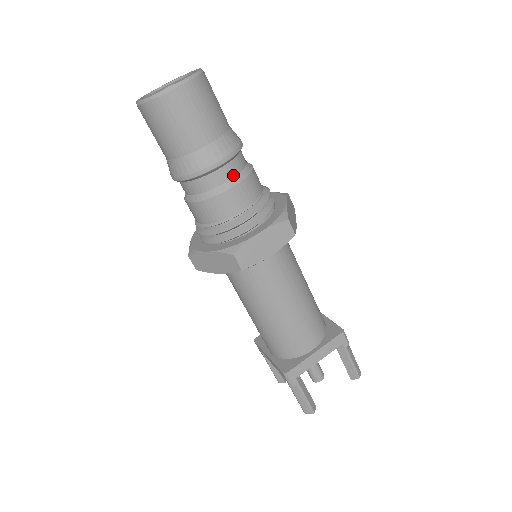
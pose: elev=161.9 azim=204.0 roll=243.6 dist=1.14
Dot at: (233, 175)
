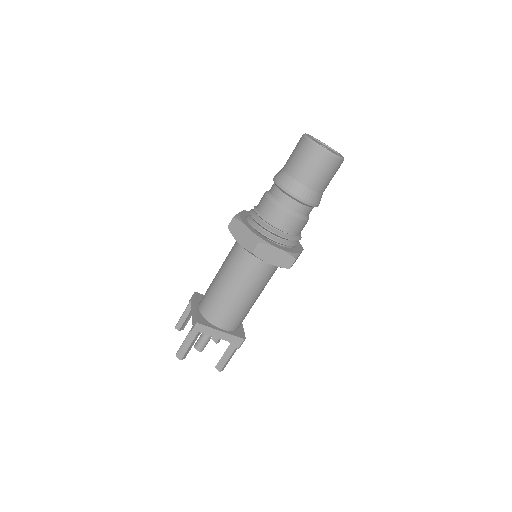
Dot at: (300, 212)
